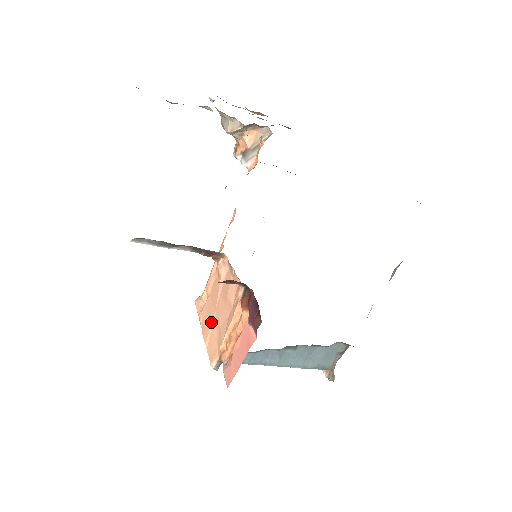
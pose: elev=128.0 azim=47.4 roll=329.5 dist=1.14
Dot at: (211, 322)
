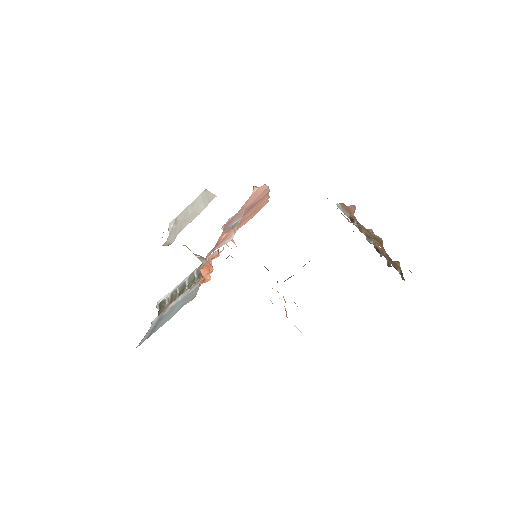
Dot at: occluded
